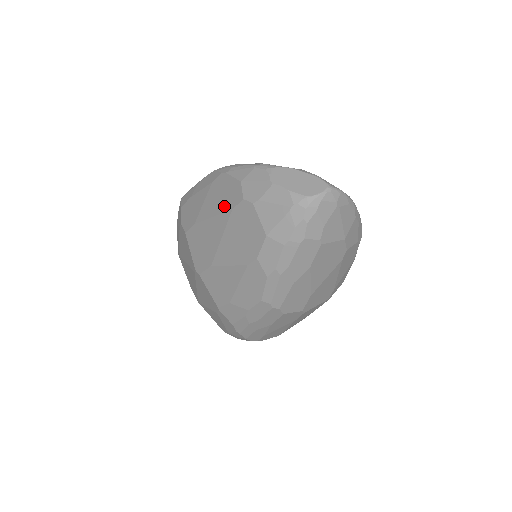
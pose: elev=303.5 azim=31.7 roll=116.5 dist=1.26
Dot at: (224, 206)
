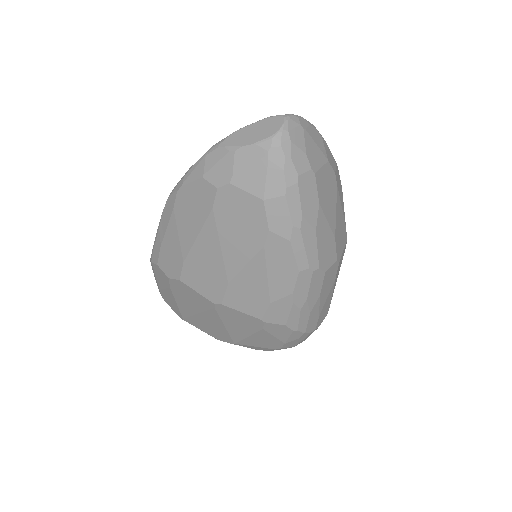
Dot at: (202, 215)
